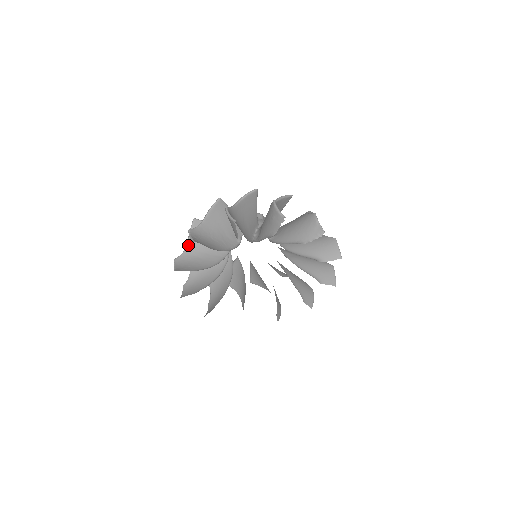
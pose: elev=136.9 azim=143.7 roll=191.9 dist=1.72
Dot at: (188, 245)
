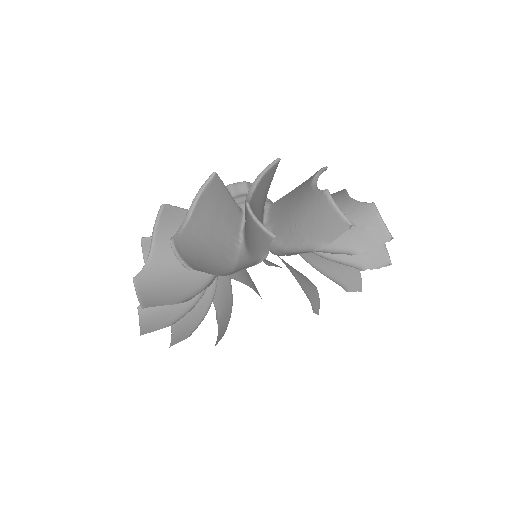
Dot at: (192, 216)
